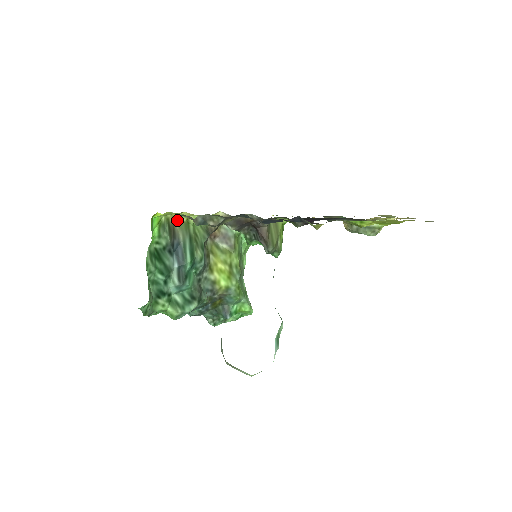
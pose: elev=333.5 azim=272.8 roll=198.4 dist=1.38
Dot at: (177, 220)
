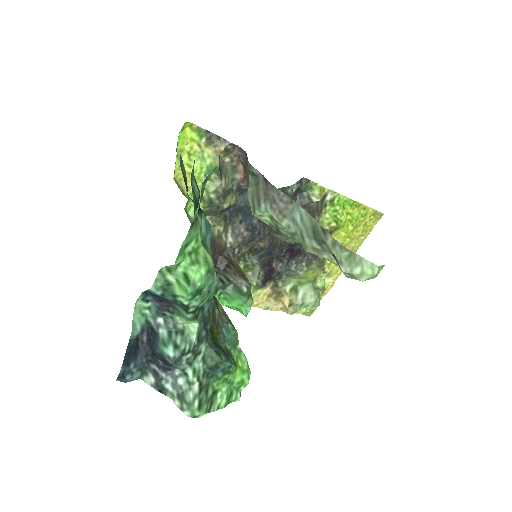
Dot at: occluded
